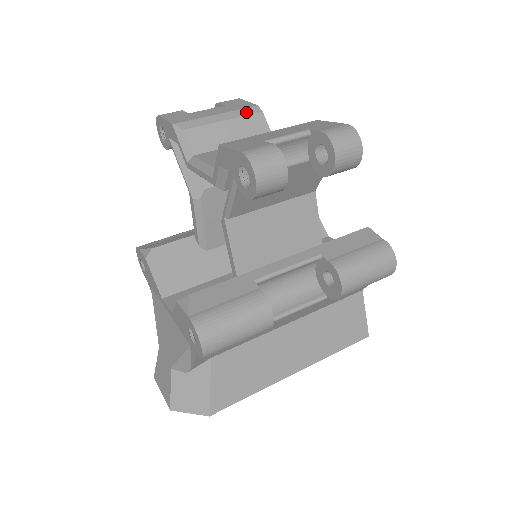
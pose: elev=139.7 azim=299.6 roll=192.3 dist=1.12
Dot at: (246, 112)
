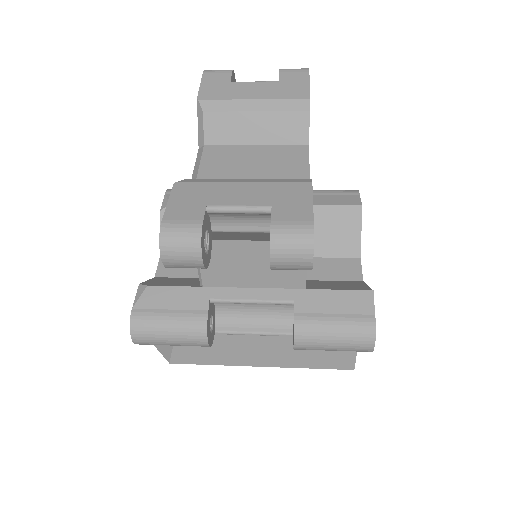
Dot at: (289, 105)
